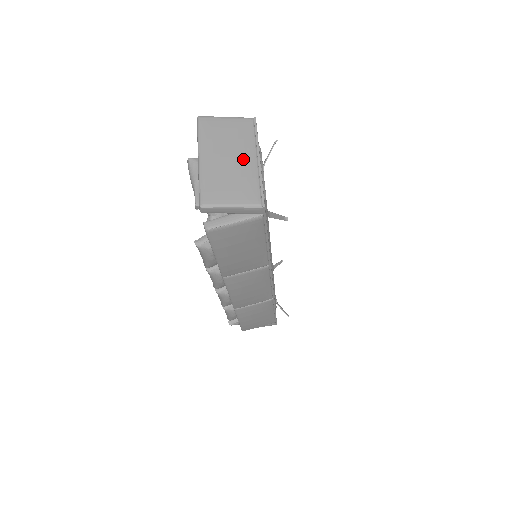
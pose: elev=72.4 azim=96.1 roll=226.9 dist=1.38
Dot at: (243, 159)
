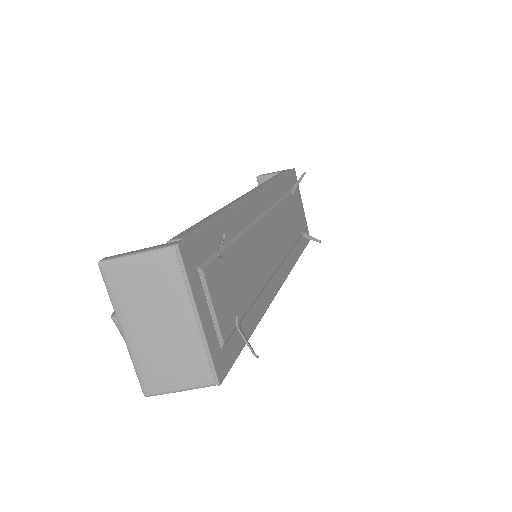
Dot at: (177, 325)
